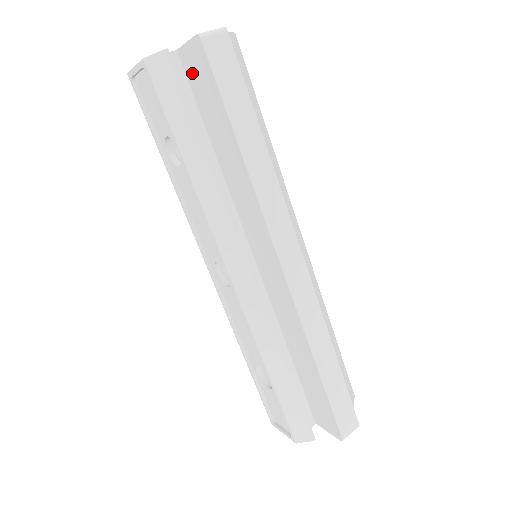
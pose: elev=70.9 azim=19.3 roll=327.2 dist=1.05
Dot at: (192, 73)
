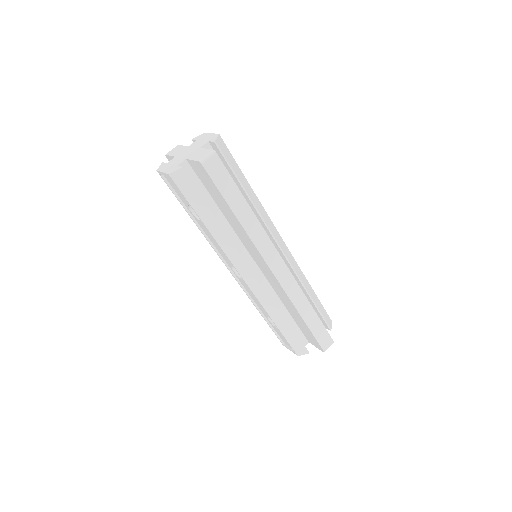
Dot at: (198, 173)
